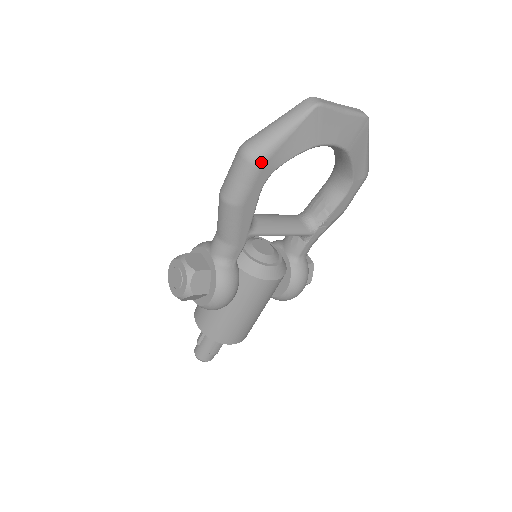
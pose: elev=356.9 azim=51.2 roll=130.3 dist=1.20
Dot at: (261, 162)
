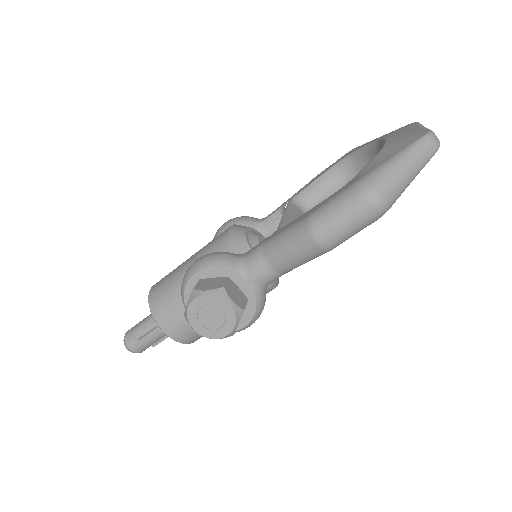
Dot at: occluded
